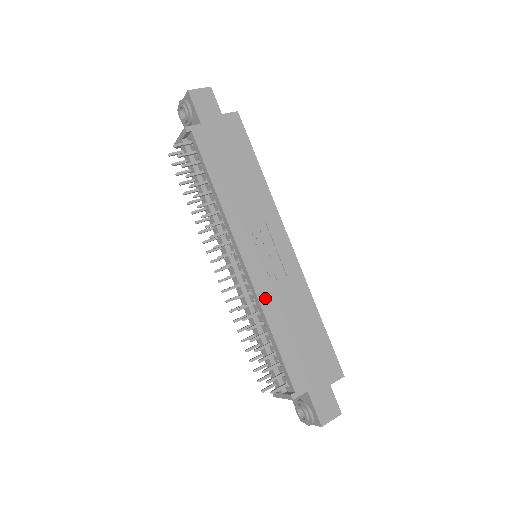
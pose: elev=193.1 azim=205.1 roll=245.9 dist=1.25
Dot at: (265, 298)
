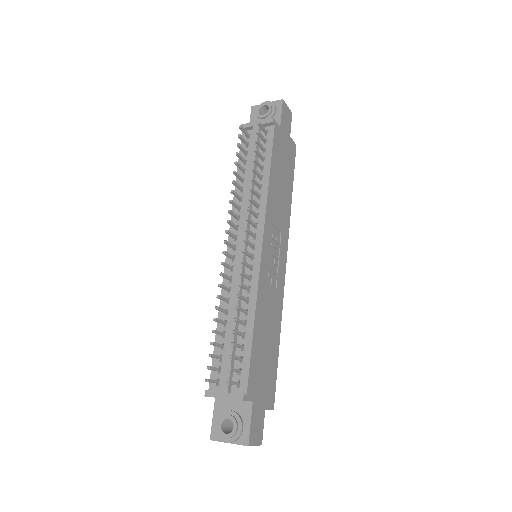
Dot at: (261, 291)
